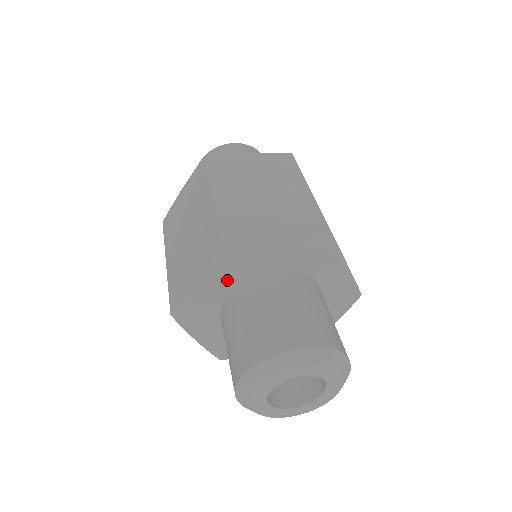
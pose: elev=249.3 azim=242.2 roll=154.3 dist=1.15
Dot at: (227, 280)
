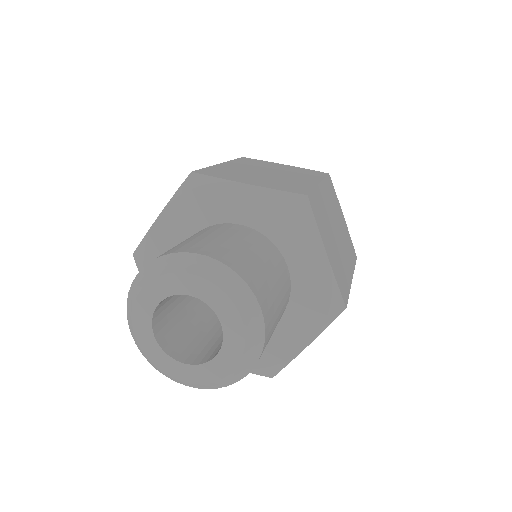
Dot at: occluded
